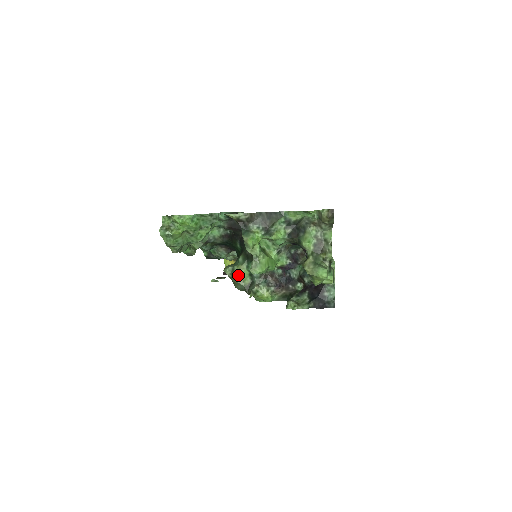
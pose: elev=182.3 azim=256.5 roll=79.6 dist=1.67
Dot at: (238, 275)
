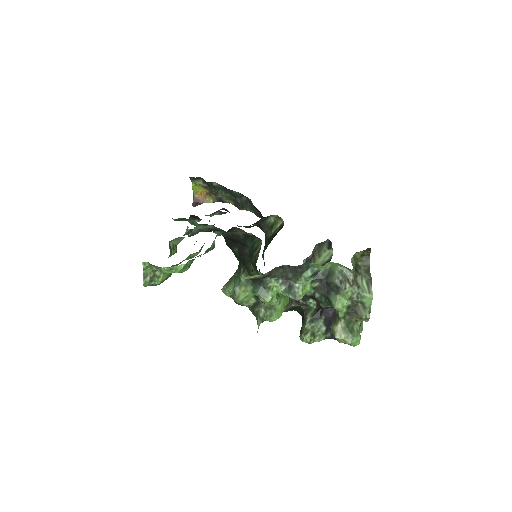
Dot at: (241, 299)
